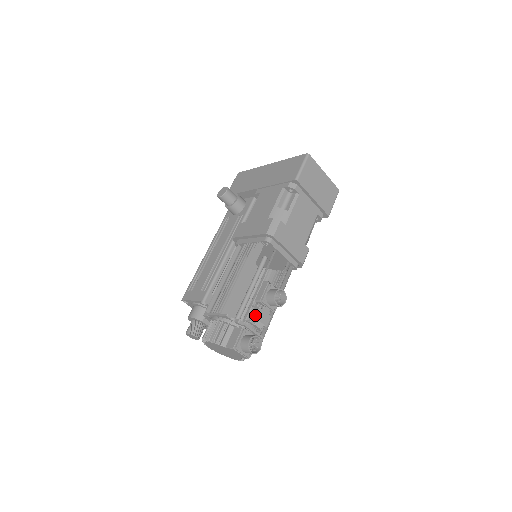
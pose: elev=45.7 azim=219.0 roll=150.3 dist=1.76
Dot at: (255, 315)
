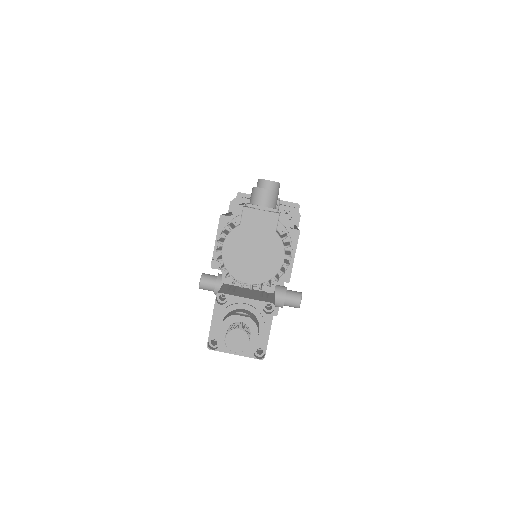
Dot at: occluded
